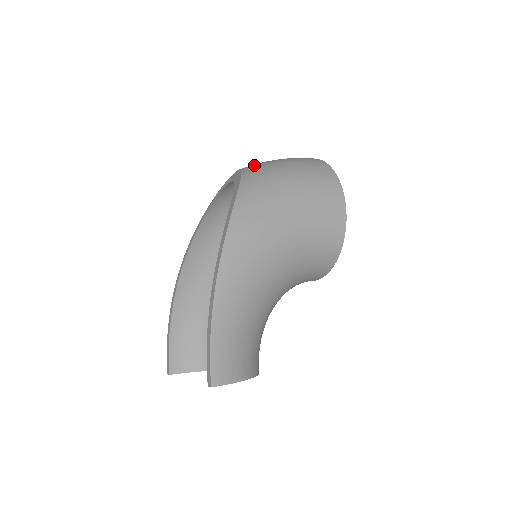
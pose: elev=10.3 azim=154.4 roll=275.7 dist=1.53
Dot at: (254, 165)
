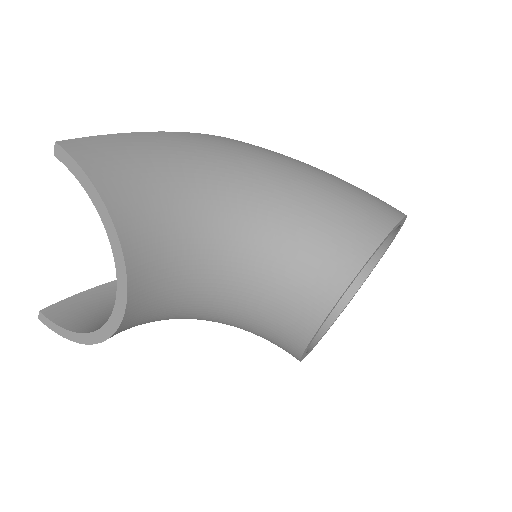
Dot at: occluded
